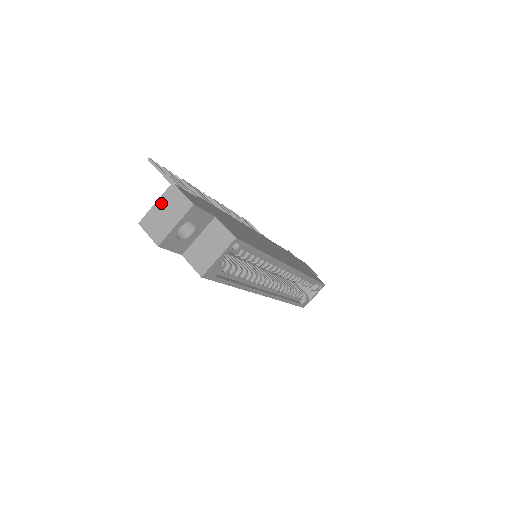
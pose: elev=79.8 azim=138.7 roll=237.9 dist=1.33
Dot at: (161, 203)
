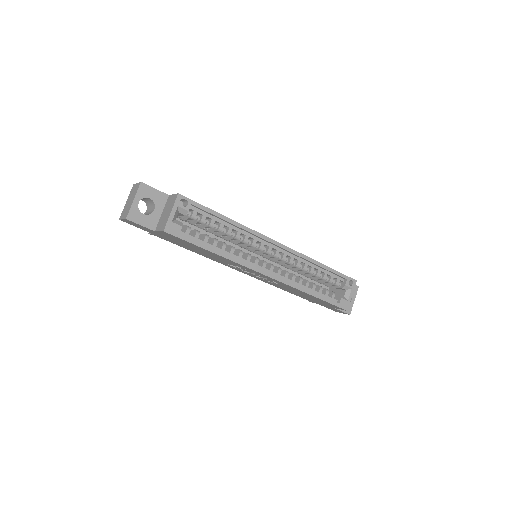
Dot at: (128, 199)
